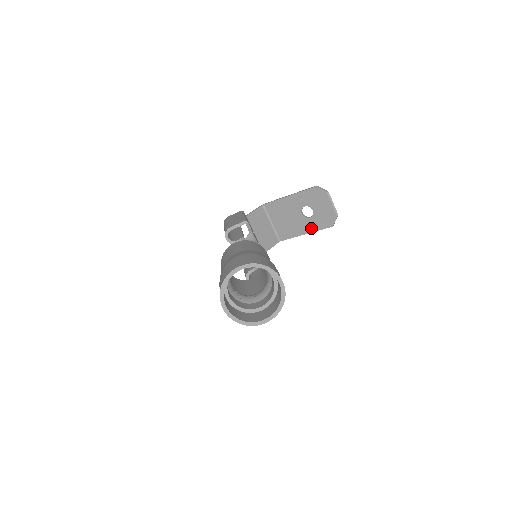
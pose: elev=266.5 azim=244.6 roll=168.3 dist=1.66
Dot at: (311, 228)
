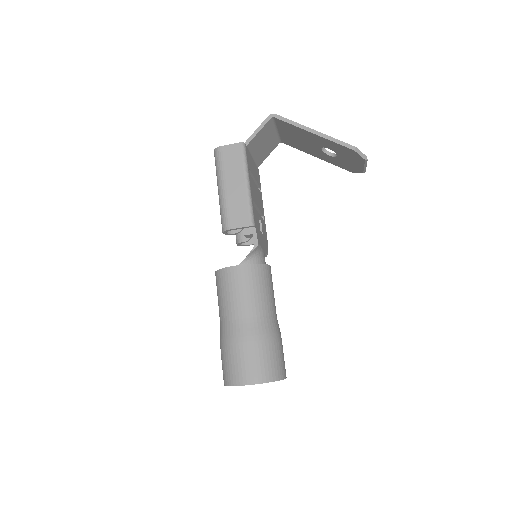
Dot at: (326, 159)
